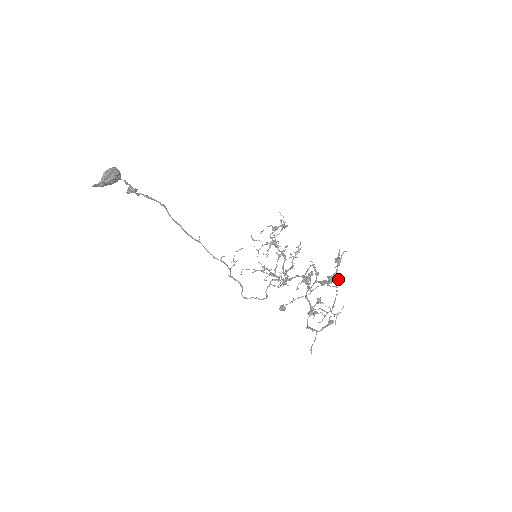
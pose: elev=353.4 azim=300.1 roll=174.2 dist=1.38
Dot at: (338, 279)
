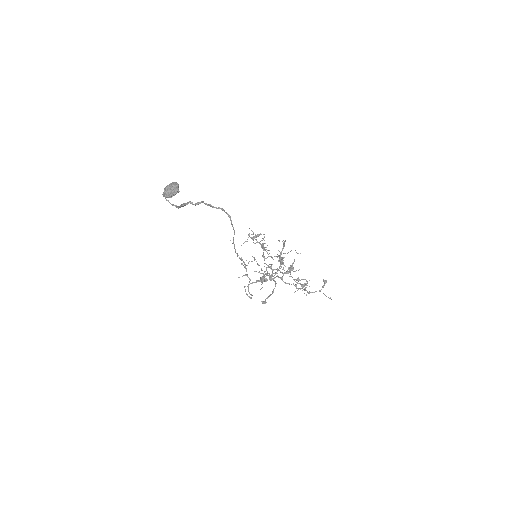
Dot at: (289, 270)
